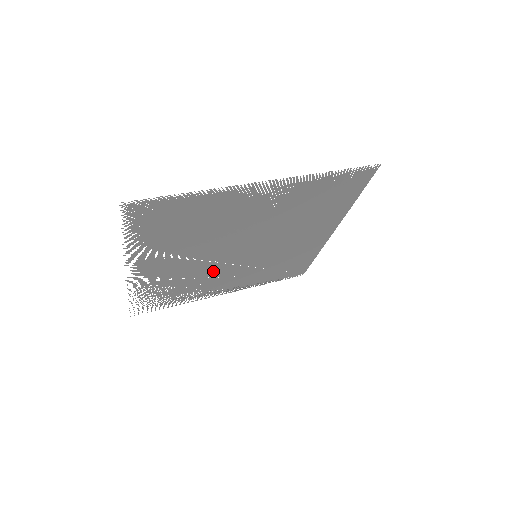
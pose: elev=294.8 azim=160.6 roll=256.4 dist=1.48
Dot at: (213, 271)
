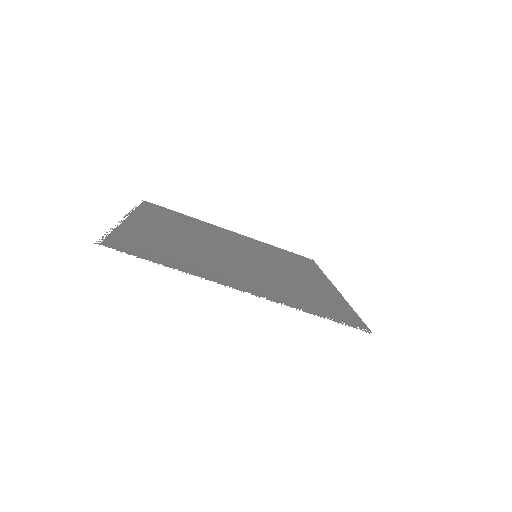
Dot at: (215, 238)
